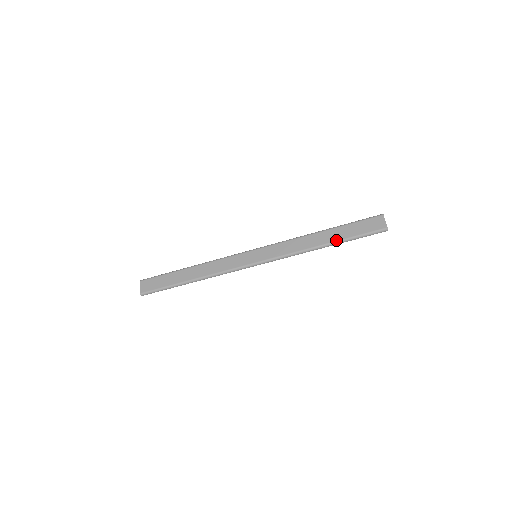
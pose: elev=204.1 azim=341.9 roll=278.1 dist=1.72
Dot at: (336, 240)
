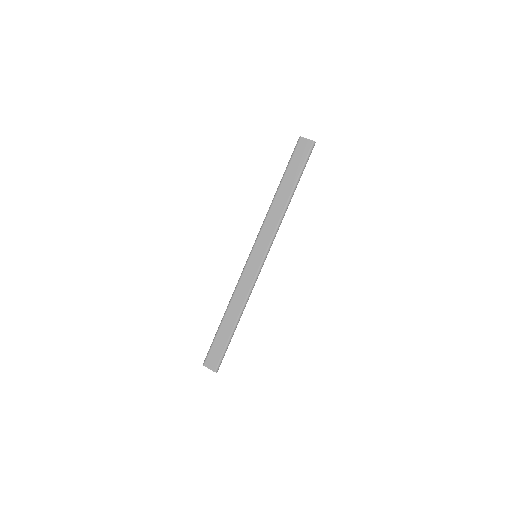
Dot at: (293, 185)
